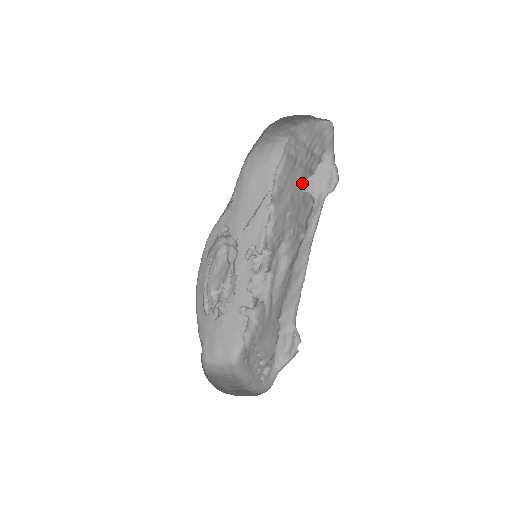
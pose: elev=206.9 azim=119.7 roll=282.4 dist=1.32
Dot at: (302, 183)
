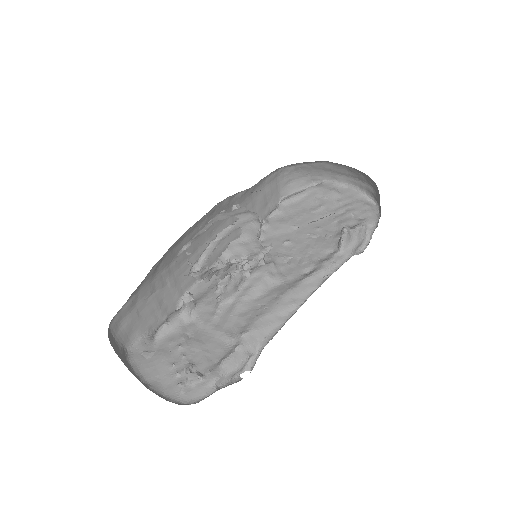
Dot at: (345, 229)
